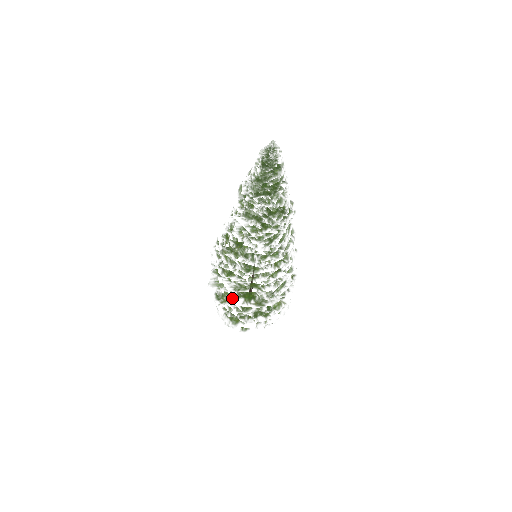
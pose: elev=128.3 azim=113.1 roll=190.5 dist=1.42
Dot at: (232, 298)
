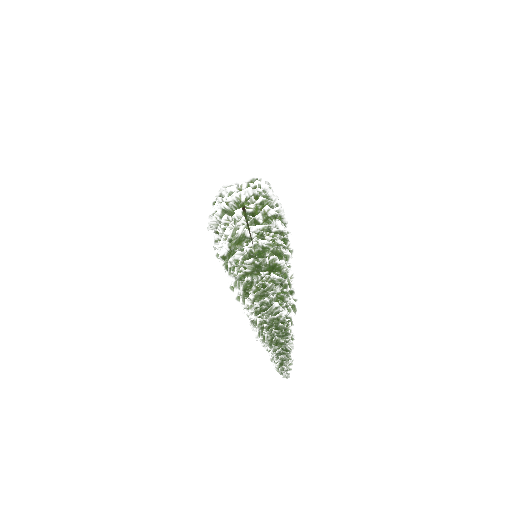
Dot at: occluded
